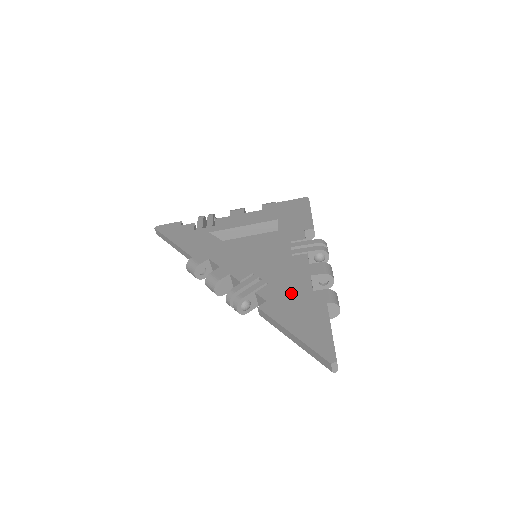
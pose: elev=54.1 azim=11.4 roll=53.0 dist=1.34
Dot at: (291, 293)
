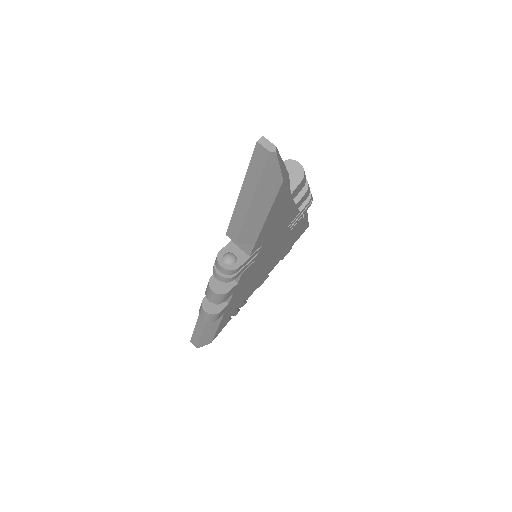
Dot at: occluded
